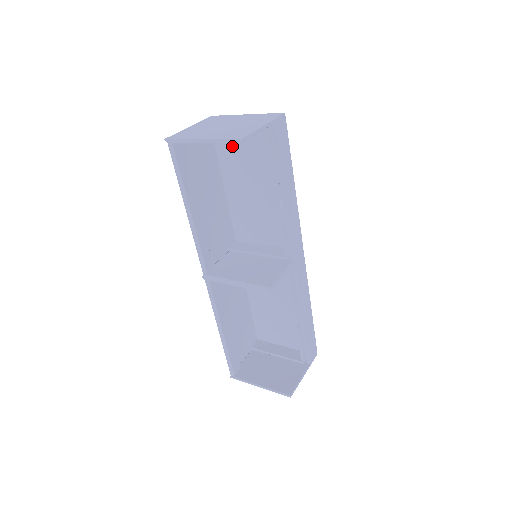
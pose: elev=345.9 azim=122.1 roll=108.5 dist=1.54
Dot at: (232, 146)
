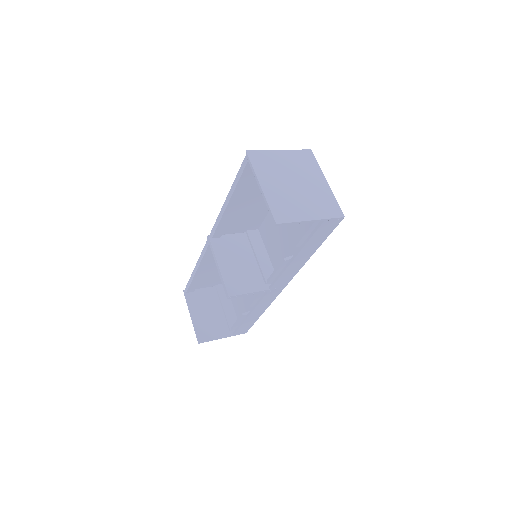
Dot at: occluded
